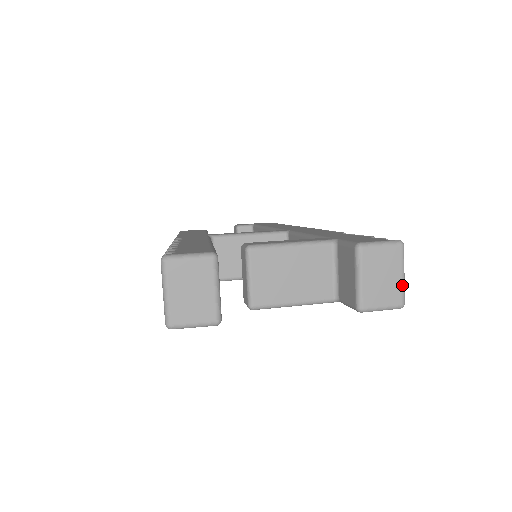
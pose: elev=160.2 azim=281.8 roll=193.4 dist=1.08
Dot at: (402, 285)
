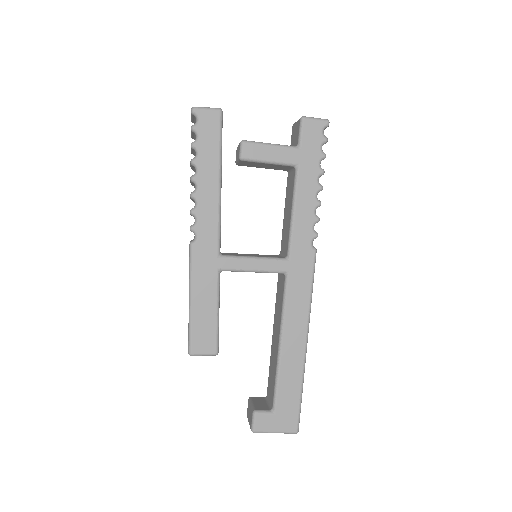
Dot at: occluded
